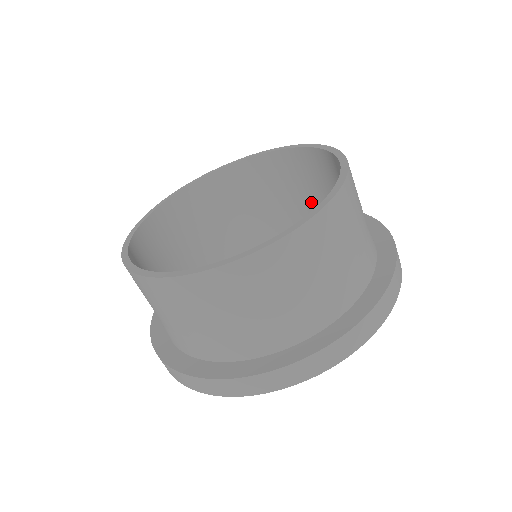
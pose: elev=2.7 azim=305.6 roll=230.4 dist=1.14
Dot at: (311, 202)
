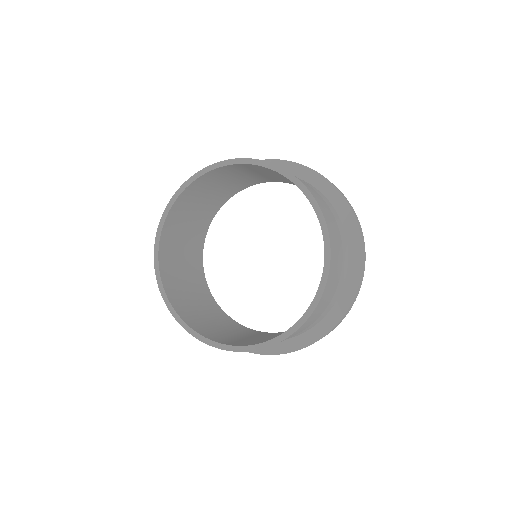
Dot at: (269, 176)
